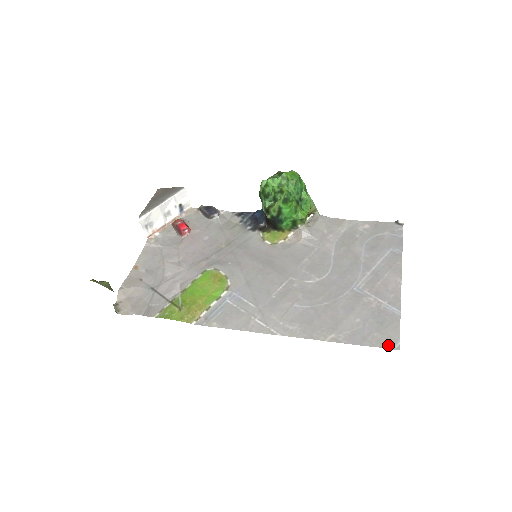
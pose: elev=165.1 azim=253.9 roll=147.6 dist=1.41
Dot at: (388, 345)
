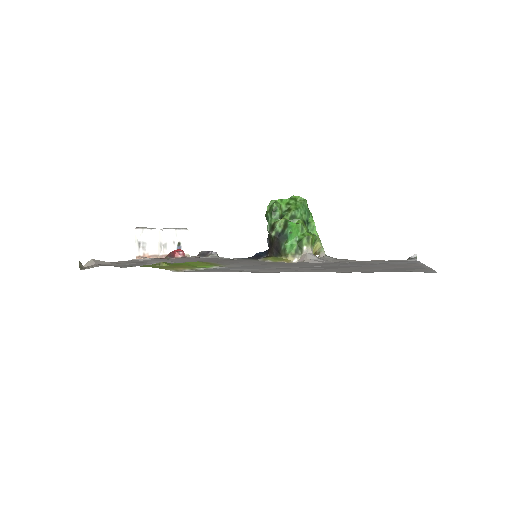
Dot at: occluded
